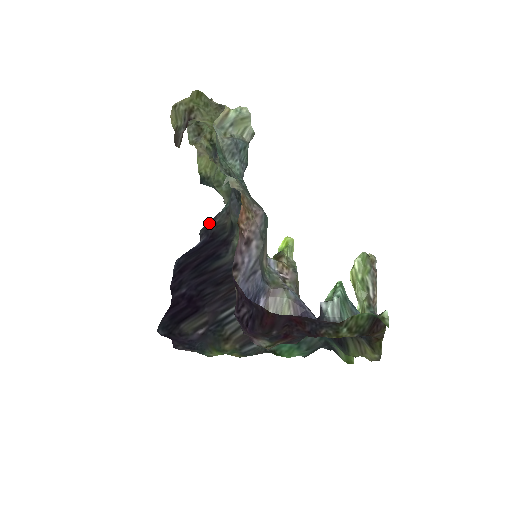
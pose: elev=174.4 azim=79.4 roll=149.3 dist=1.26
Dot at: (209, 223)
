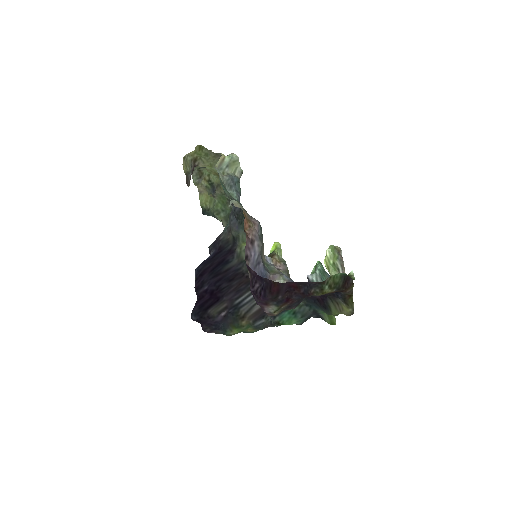
Dot at: (215, 240)
